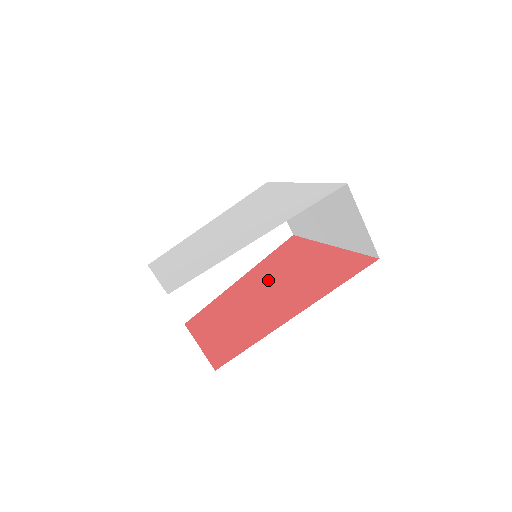
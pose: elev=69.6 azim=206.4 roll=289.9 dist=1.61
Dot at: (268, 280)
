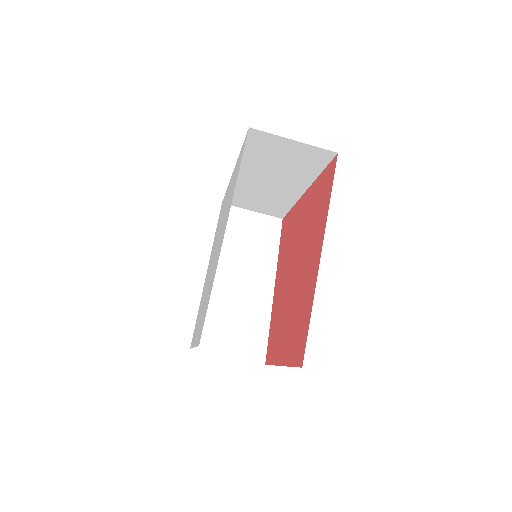
Dot at: (289, 265)
